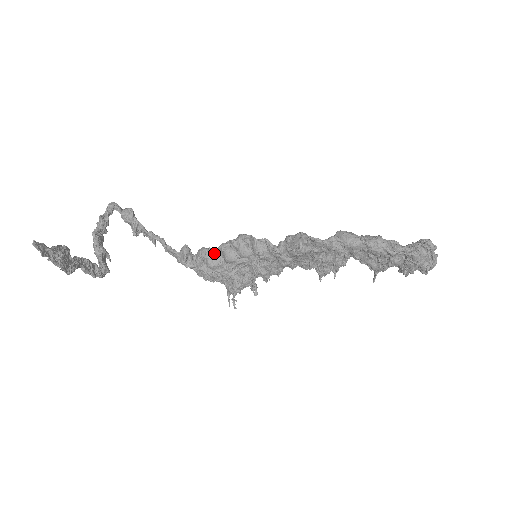
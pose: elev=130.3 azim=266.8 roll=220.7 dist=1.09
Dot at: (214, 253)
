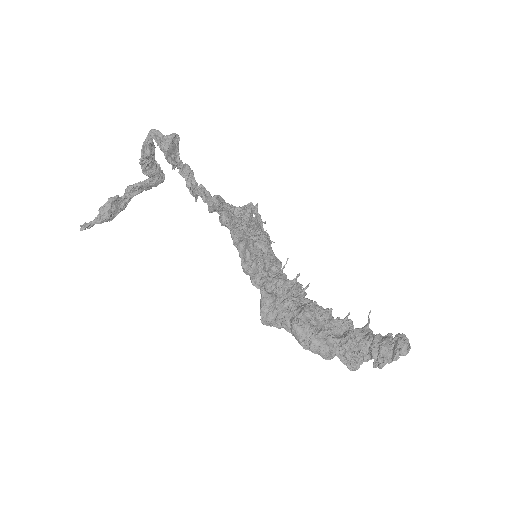
Dot at: (229, 228)
